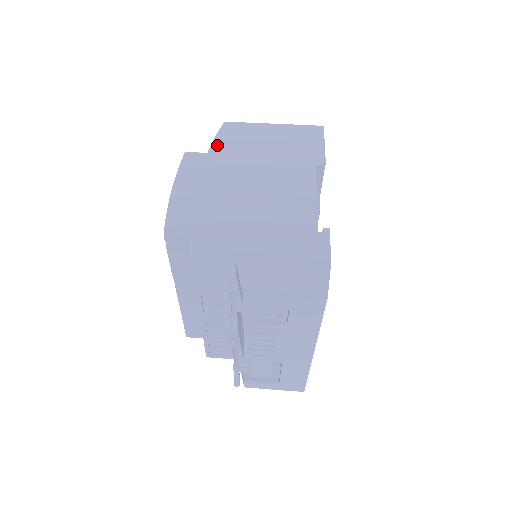
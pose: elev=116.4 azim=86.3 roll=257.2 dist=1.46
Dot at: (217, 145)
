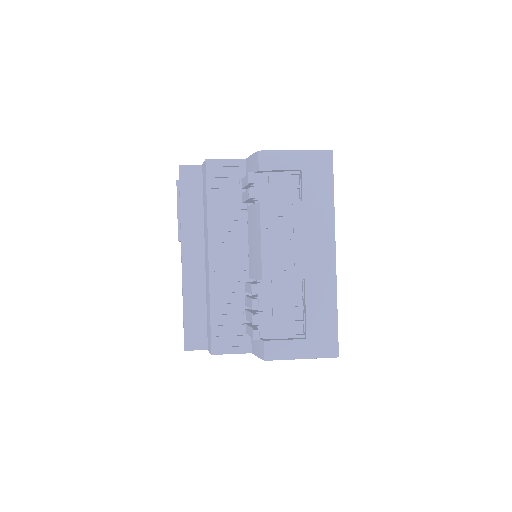
Dot at: occluded
